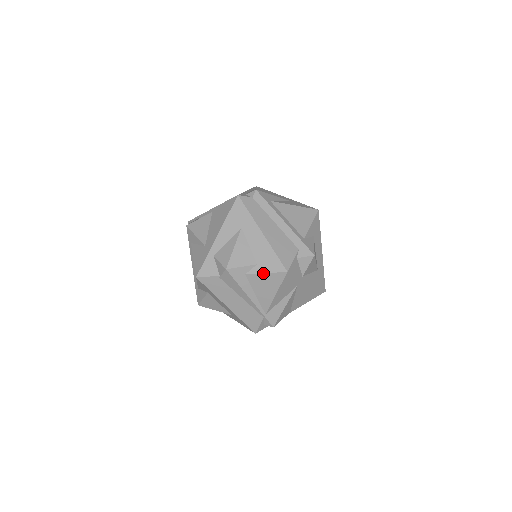
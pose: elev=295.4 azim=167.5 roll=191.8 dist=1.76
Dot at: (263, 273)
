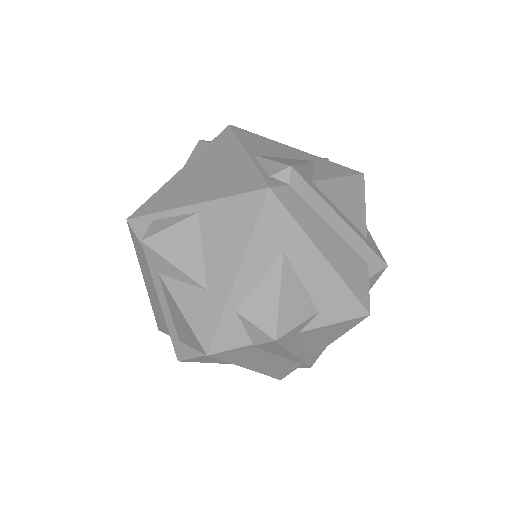
Dot at: (330, 324)
